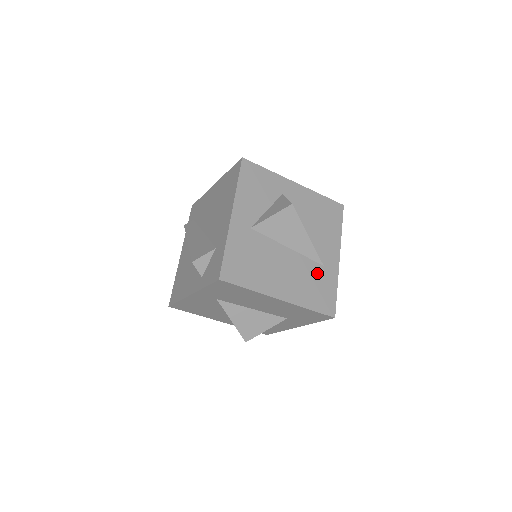
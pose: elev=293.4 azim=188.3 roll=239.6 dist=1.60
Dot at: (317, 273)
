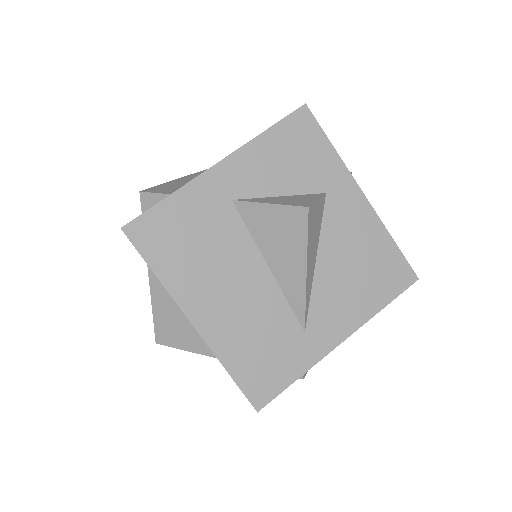
Dot at: (284, 333)
